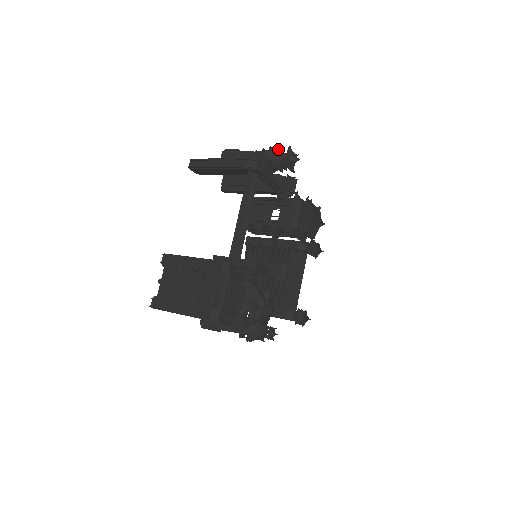
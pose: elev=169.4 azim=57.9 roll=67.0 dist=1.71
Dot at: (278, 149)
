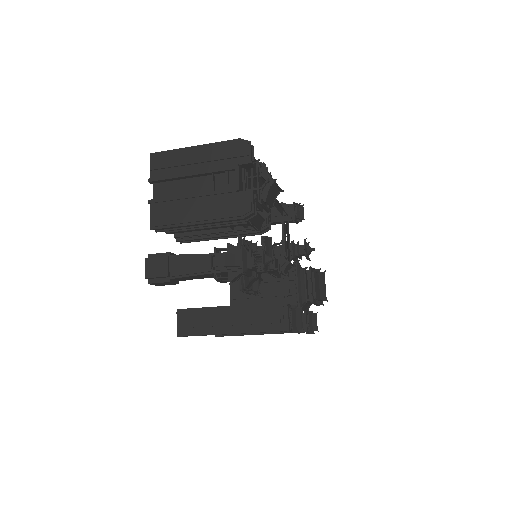
Dot at: occluded
